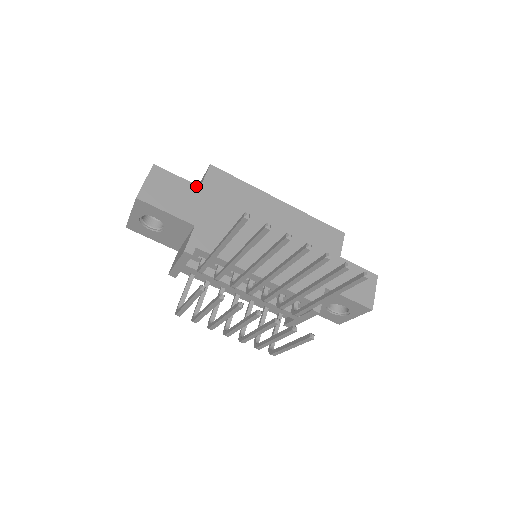
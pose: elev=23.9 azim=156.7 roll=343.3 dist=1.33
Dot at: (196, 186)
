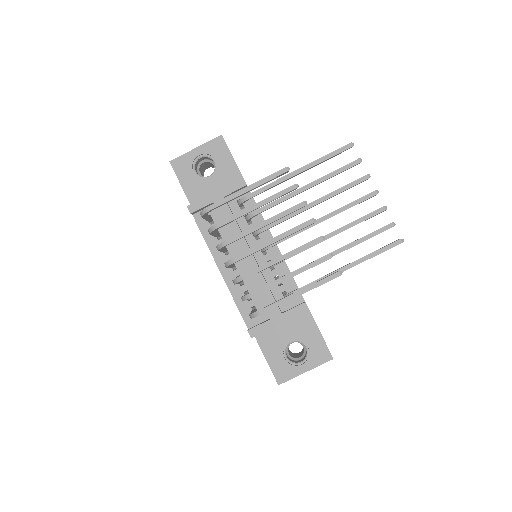
Dot at: occluded
